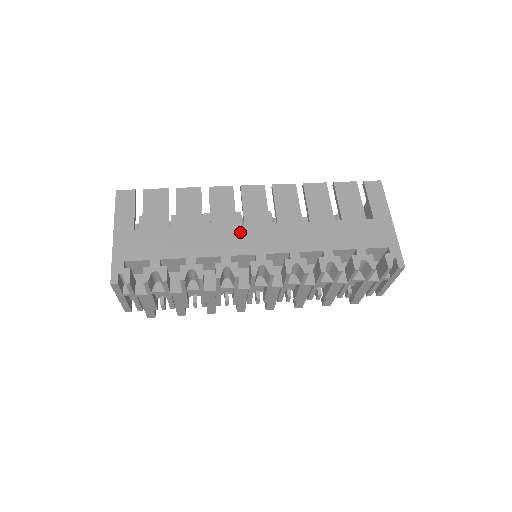
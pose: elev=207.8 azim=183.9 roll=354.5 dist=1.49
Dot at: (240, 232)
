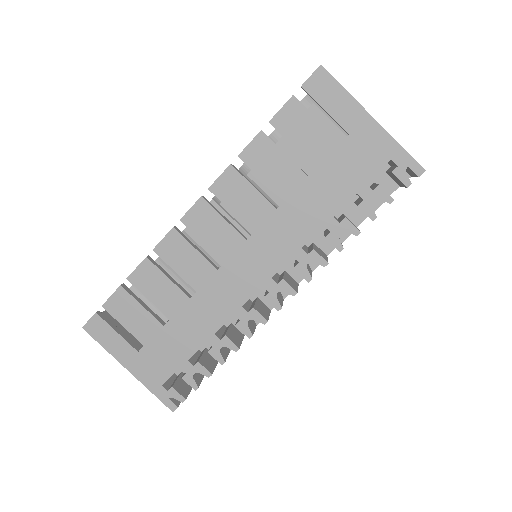
Dot at: (228, 275)
